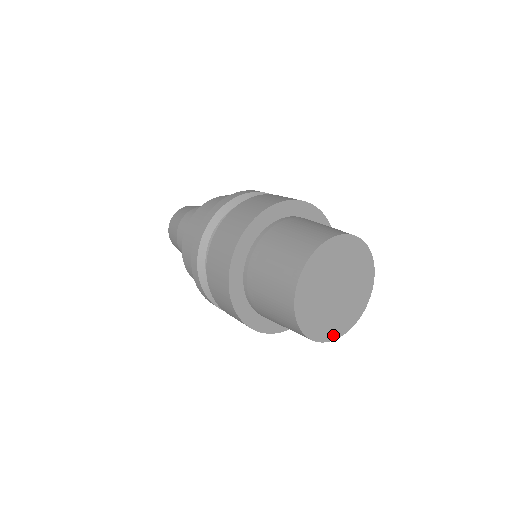
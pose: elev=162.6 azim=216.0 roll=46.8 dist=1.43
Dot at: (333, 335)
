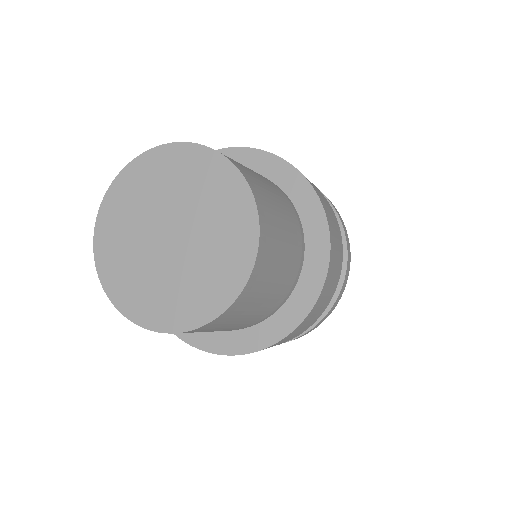
Dot at: (179, 322)
